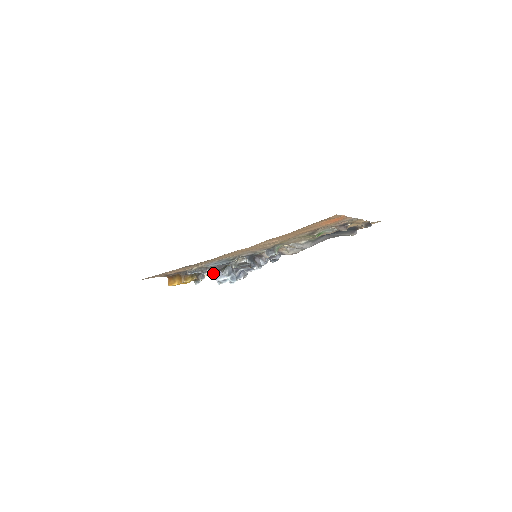
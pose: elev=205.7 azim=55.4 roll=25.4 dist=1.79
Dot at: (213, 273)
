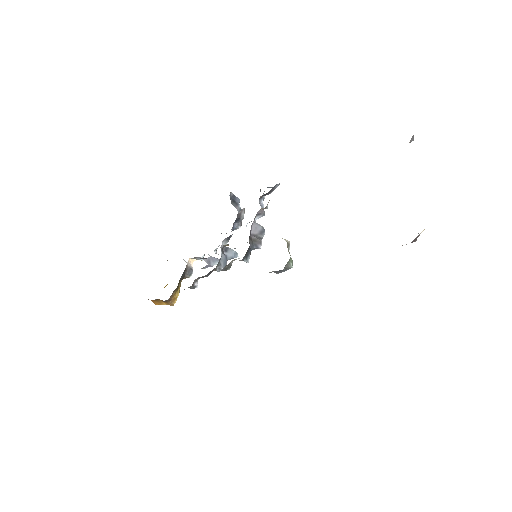
Dot at: (201, 268)
